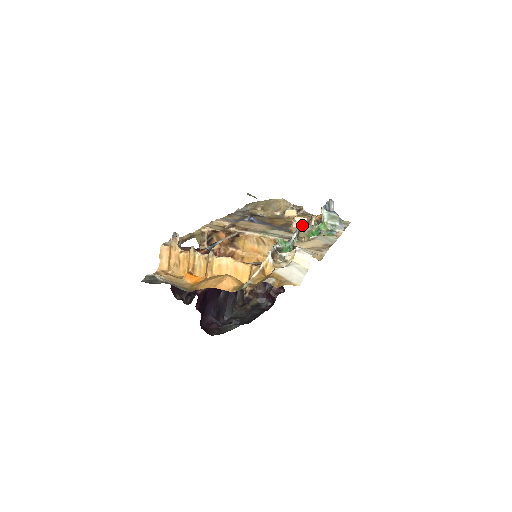
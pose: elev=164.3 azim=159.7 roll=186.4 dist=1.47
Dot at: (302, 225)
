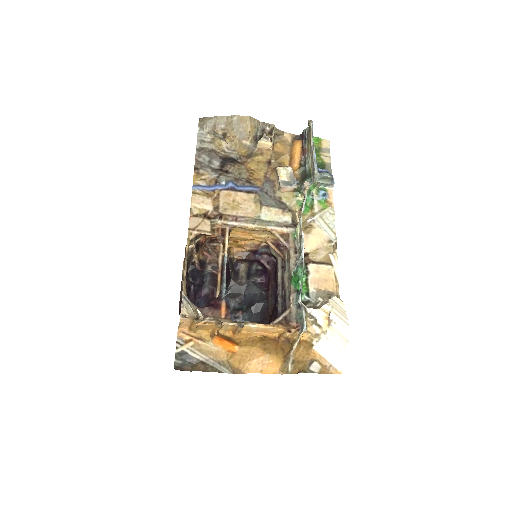
Dot at: (291, 189)
